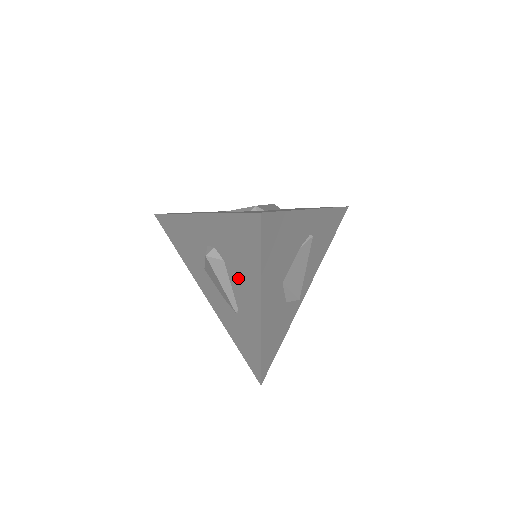
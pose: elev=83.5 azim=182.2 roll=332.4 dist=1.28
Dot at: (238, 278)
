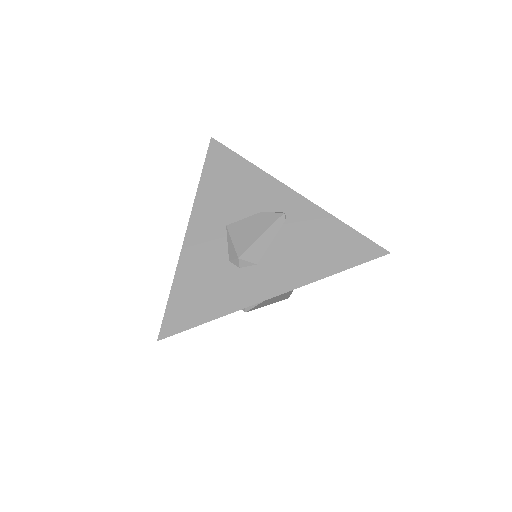
Dot at: occluded
